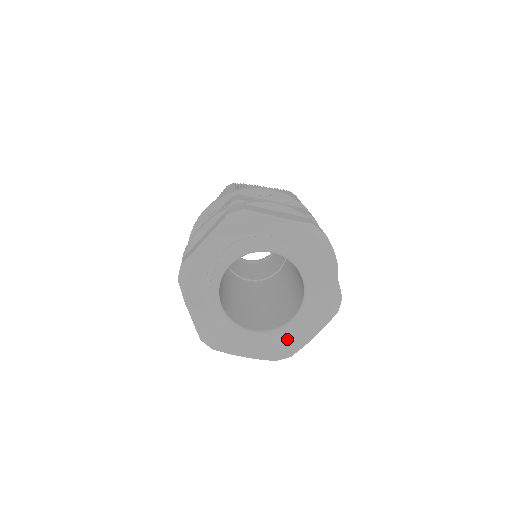
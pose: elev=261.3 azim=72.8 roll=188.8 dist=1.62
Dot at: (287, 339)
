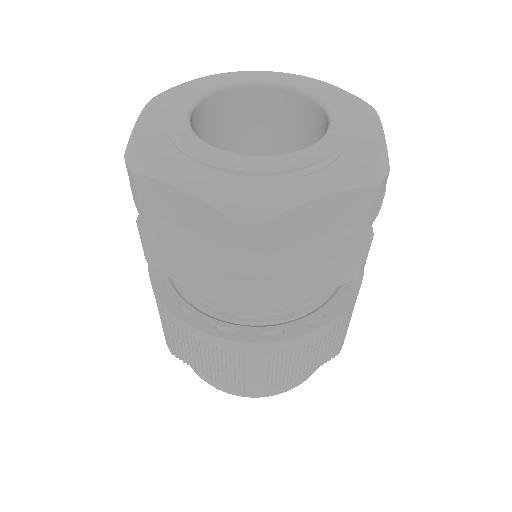
Dot at: (271, 186)
